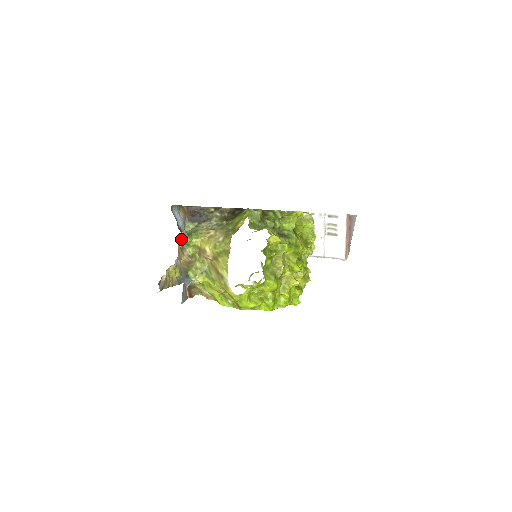
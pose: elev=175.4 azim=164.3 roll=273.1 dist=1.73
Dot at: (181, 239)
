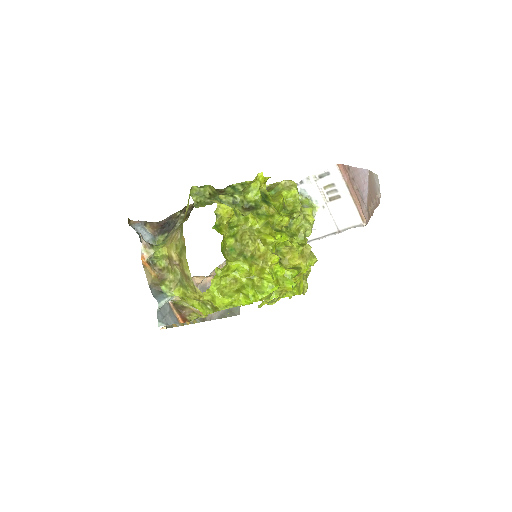
Dot at: (143, 252)
